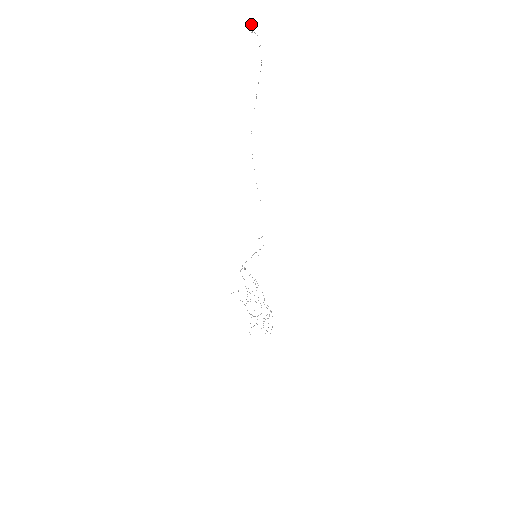
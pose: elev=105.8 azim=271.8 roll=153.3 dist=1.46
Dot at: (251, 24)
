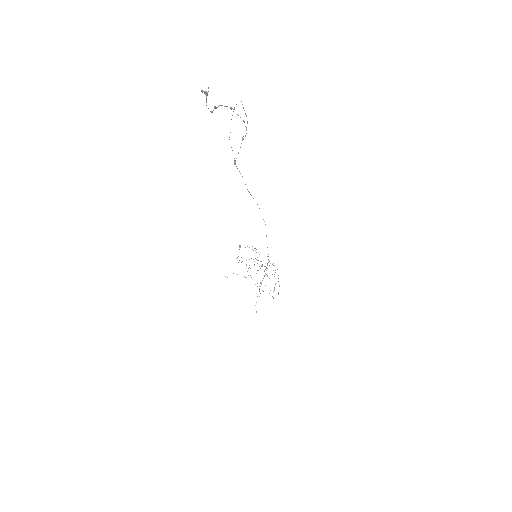
Dot at: (205, 94)
